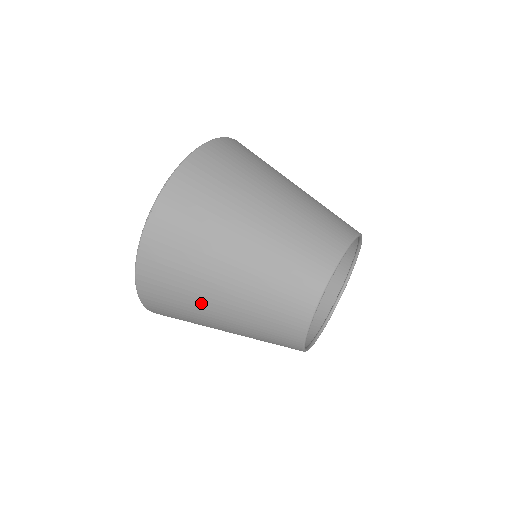
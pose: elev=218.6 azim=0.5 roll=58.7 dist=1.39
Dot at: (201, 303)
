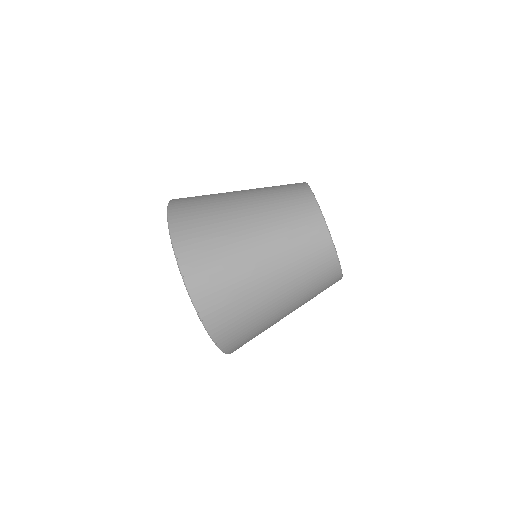
Dot at: occluded
